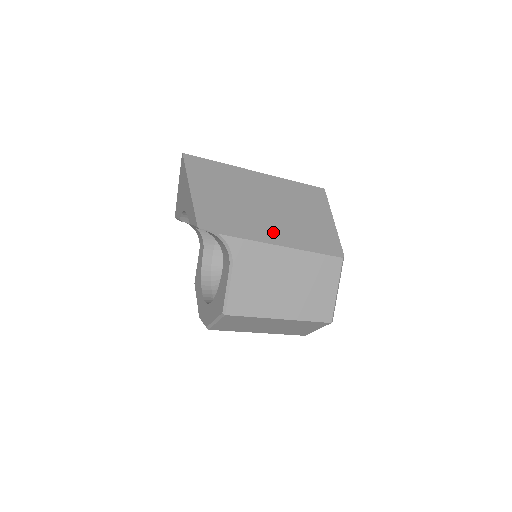
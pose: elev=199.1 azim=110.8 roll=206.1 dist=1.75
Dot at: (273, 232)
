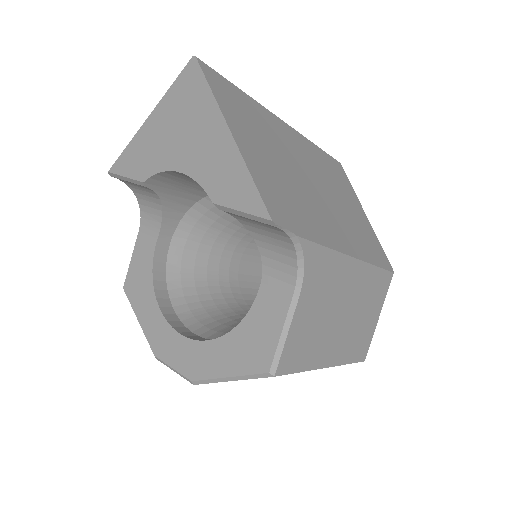
Dot at: (338, 232)
